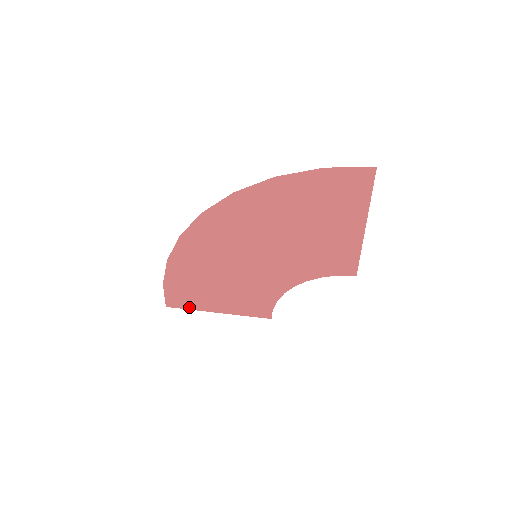
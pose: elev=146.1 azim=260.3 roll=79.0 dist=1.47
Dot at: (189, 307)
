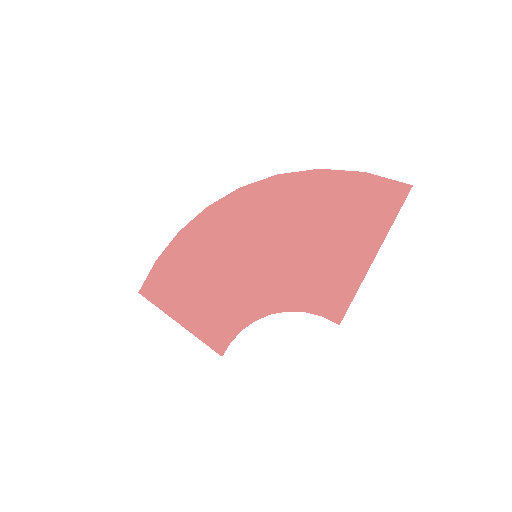
Dot at: (158, 302)
